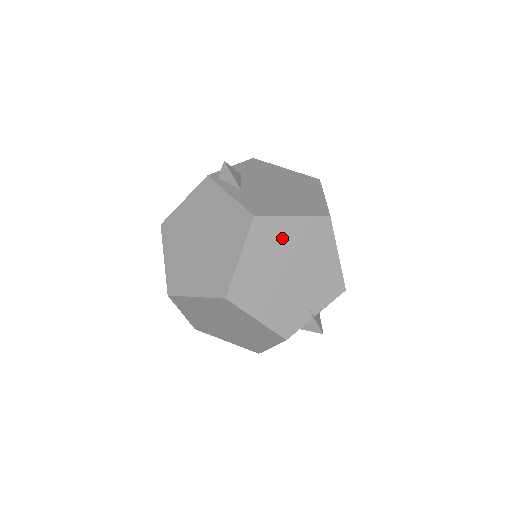
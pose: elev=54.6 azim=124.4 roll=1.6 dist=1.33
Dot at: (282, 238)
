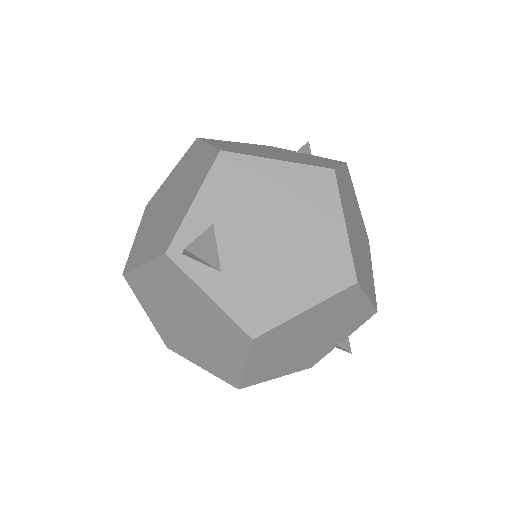
Dot at: (294, 330)
